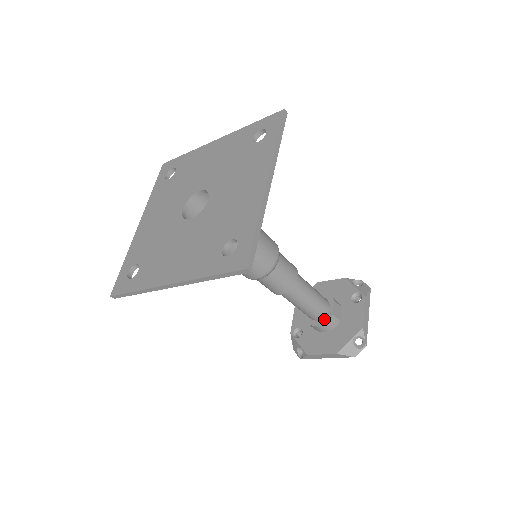
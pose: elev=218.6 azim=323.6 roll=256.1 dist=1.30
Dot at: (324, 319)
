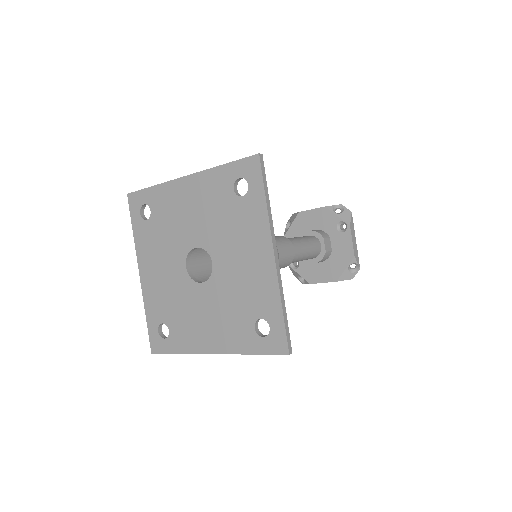
Dot at: (319, 257)
